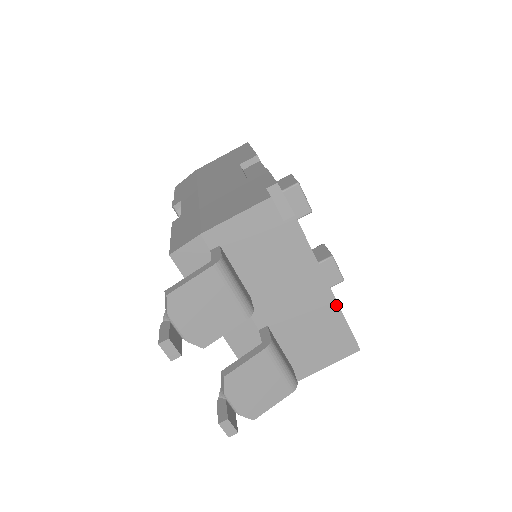
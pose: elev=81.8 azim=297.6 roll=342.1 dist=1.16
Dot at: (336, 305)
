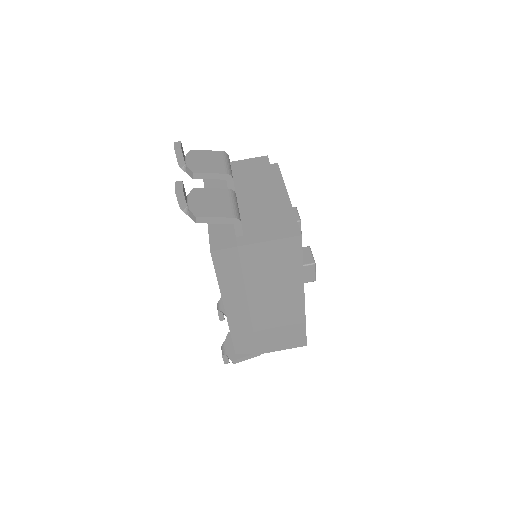
Dot at: (290, 205)
